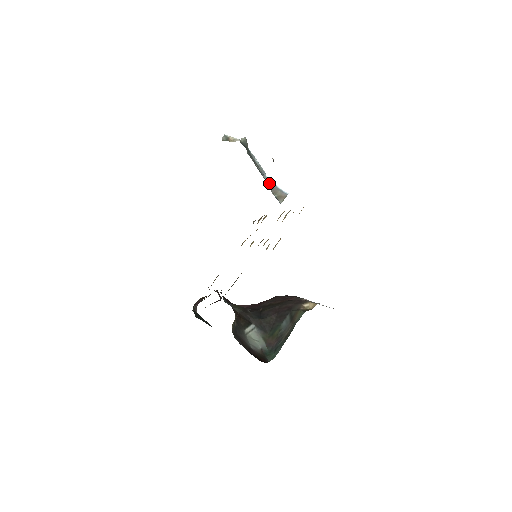
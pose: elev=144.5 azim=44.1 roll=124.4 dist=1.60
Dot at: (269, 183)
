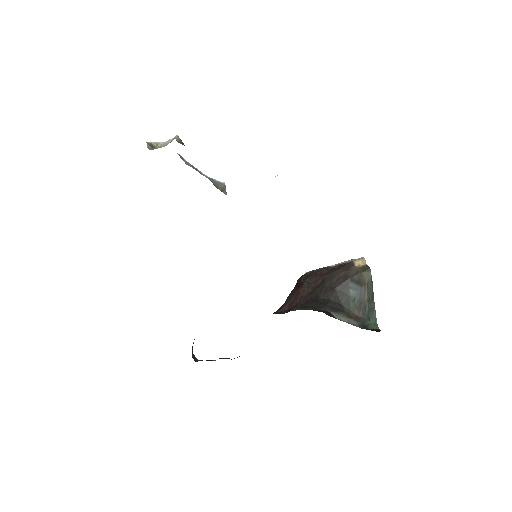
Dot at: (209, 179)
